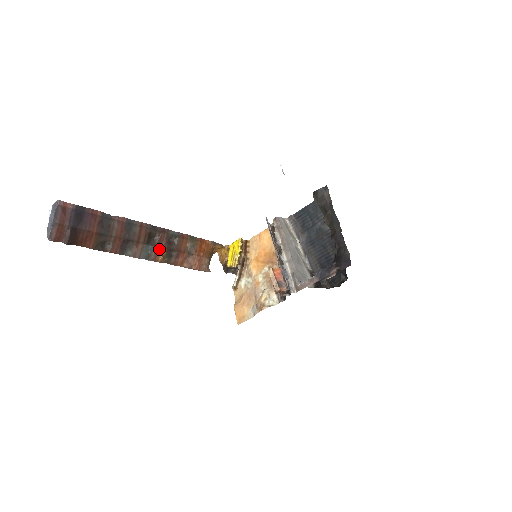
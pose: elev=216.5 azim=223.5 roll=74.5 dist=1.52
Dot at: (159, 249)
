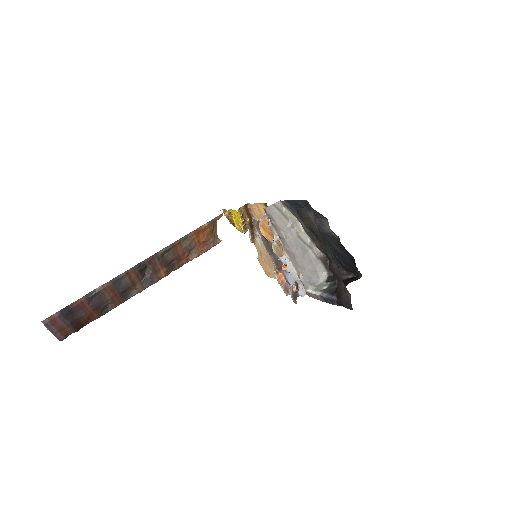
Dot at: (157, 272)
